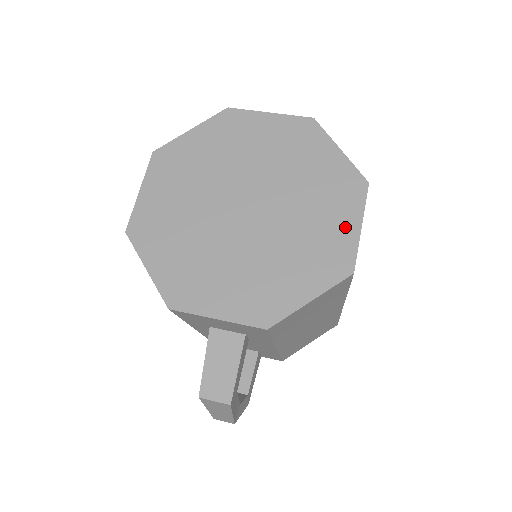
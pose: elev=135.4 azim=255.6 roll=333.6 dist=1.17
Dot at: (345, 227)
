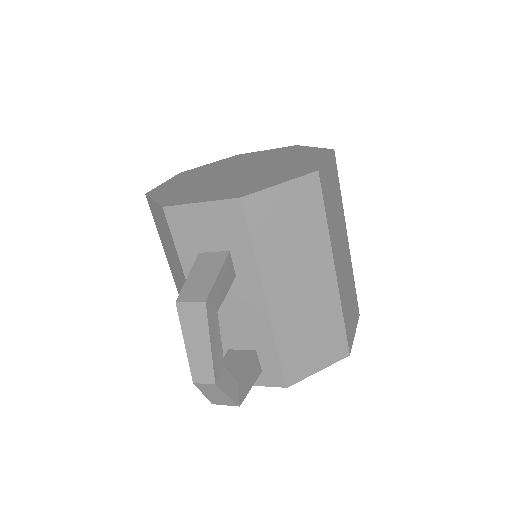
Dot at: (313, 161)
